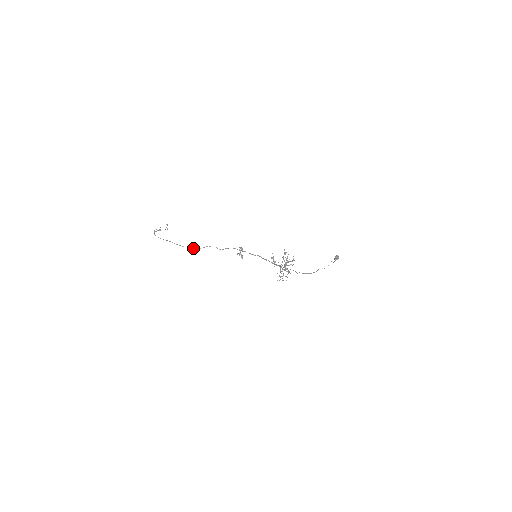
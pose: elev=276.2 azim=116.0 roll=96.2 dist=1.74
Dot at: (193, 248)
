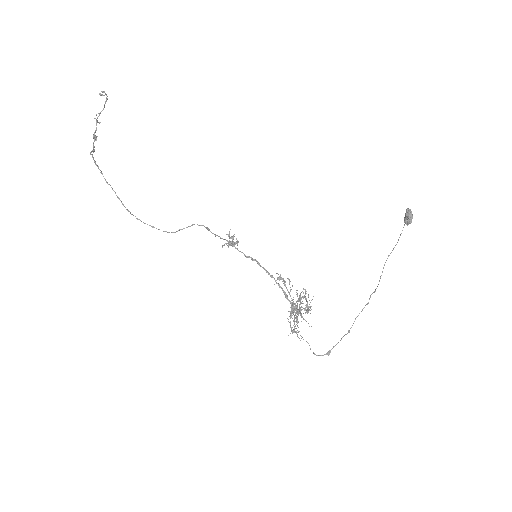
Dot at: occluded
